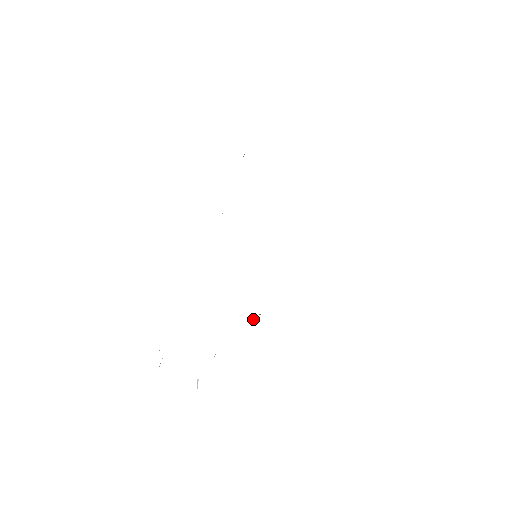
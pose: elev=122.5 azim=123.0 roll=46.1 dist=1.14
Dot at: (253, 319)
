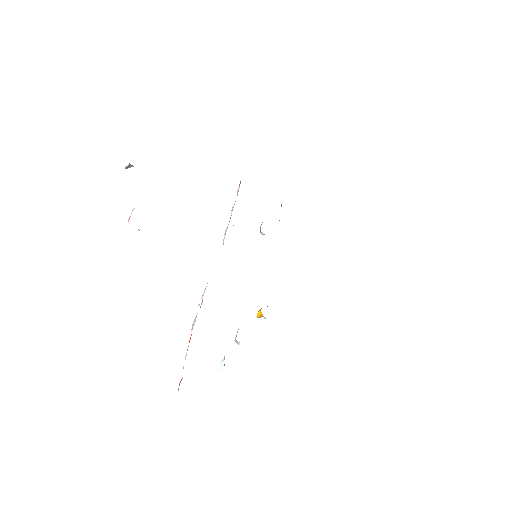
Dot at: (256, 316)
